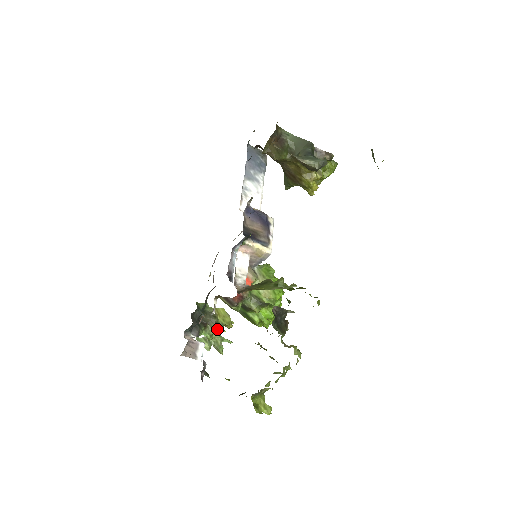
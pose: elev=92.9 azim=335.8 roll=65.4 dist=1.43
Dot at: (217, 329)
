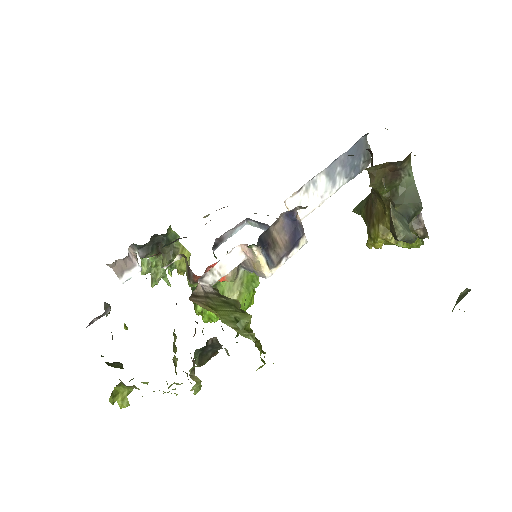
Dot at: occluded
